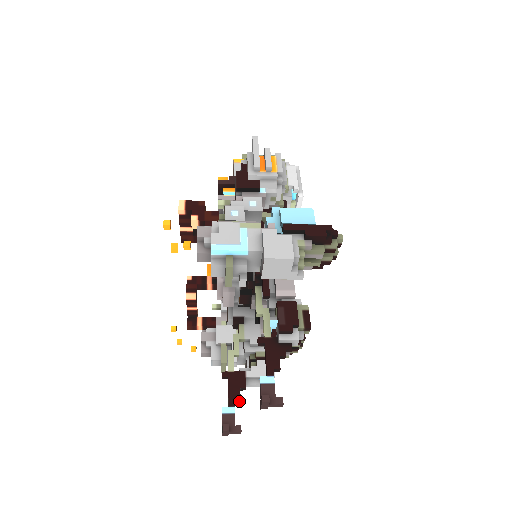
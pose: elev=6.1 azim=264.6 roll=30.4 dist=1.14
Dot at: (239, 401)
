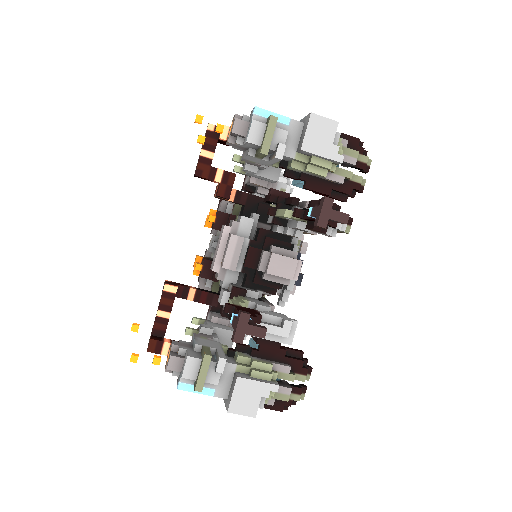
Dot at: (254, 321)
